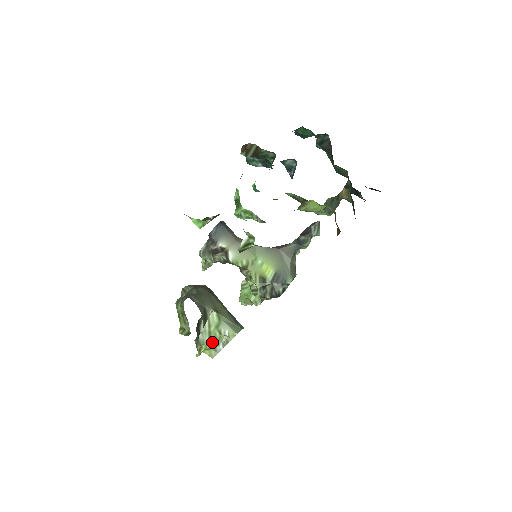
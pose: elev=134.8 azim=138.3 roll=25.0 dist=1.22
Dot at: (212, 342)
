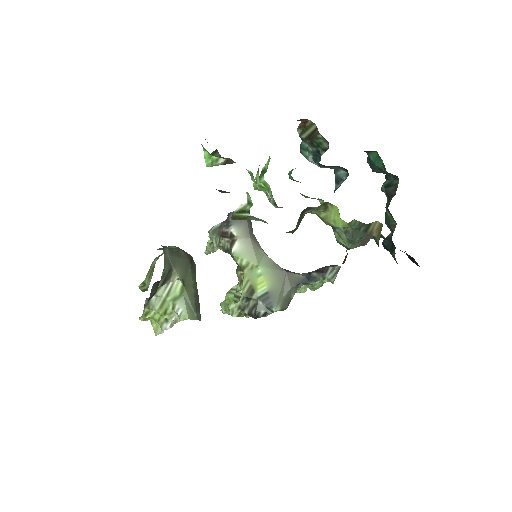
Dot at: (161, 312)
